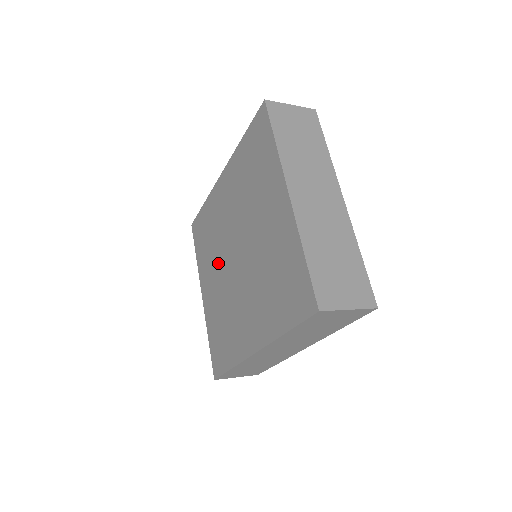
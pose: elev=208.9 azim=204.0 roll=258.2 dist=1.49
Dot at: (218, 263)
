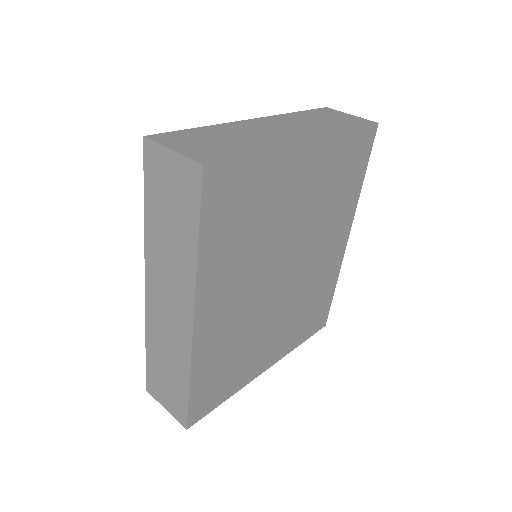
Dot at: occluded
